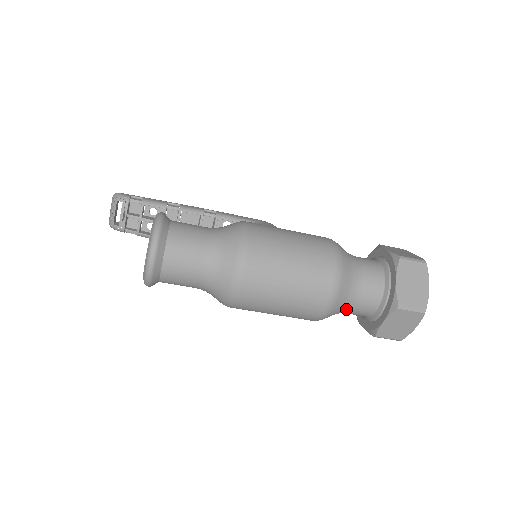
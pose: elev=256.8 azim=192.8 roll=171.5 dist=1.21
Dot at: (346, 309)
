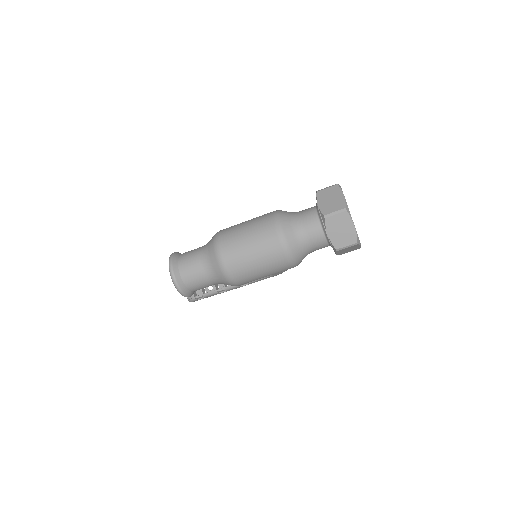
Dot at: (304, 243)
